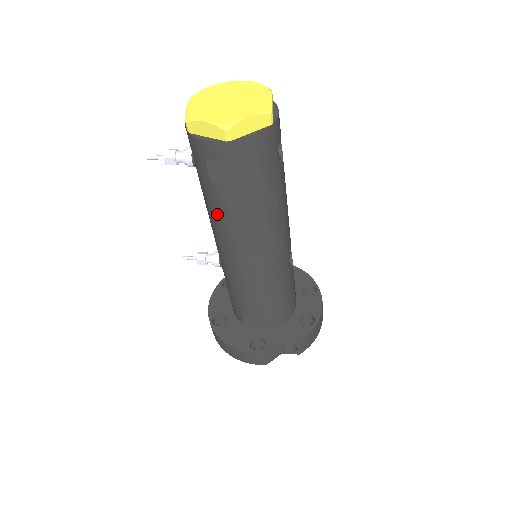
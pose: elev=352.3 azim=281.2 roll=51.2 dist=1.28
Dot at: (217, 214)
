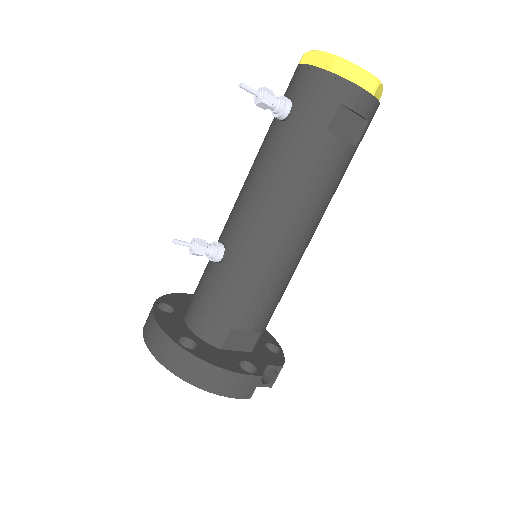
Dot at: (304, 173)
